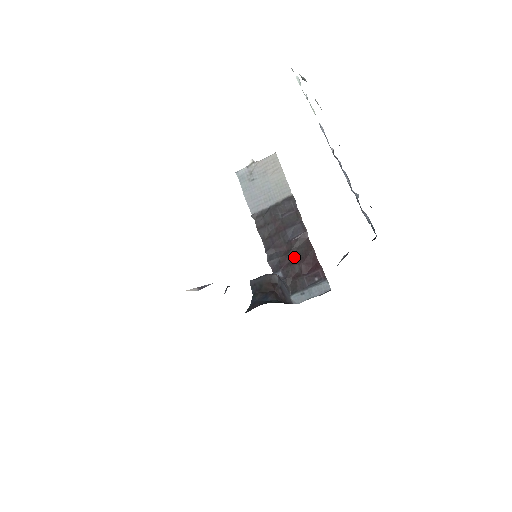
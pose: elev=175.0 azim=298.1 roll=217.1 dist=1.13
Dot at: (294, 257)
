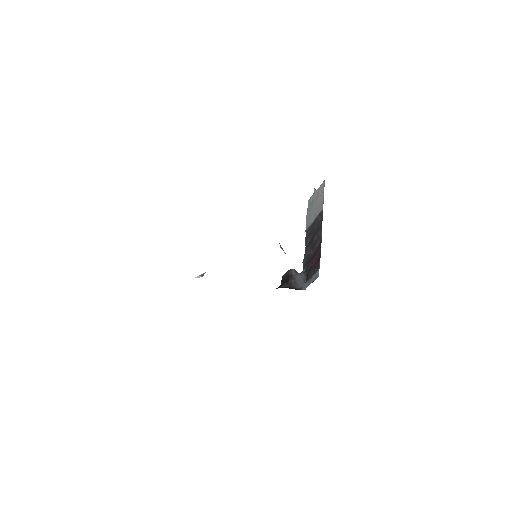
Dot at: (312, 256)
